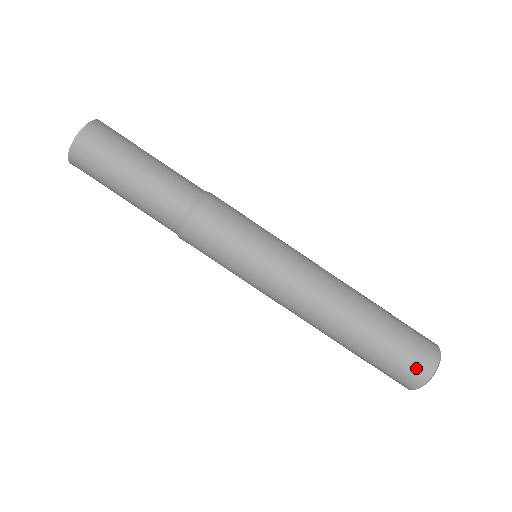
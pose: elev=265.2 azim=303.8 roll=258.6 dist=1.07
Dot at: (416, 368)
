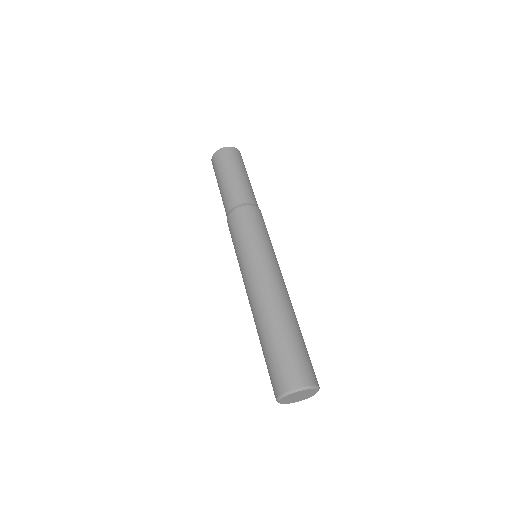
Dot at: (276, 382)
